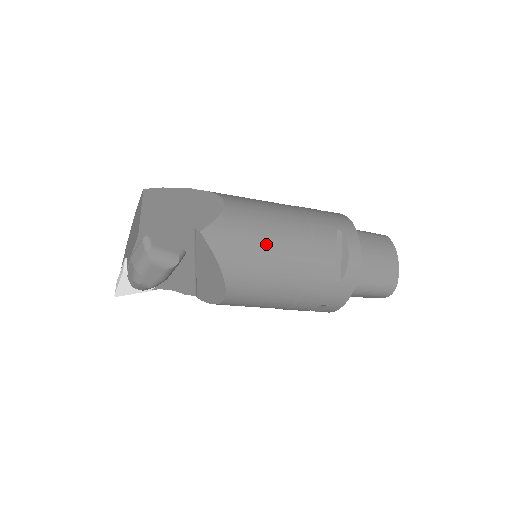
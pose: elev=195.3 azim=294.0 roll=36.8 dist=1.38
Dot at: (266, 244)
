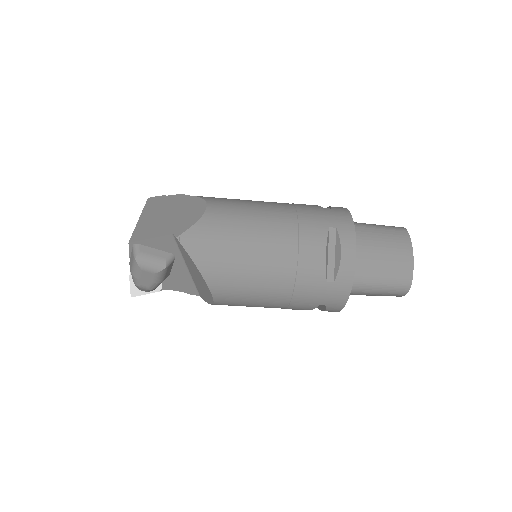
Dot at: (245, 246)
